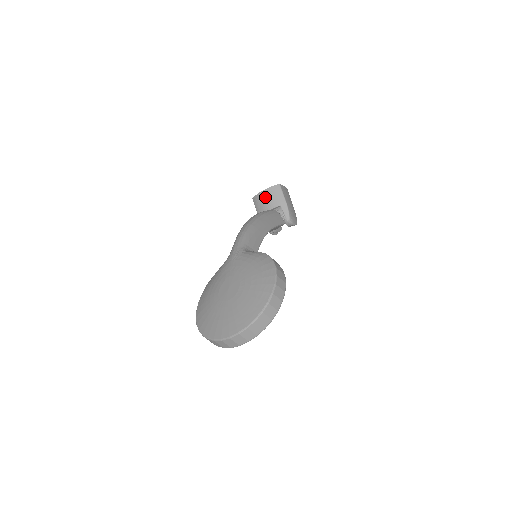
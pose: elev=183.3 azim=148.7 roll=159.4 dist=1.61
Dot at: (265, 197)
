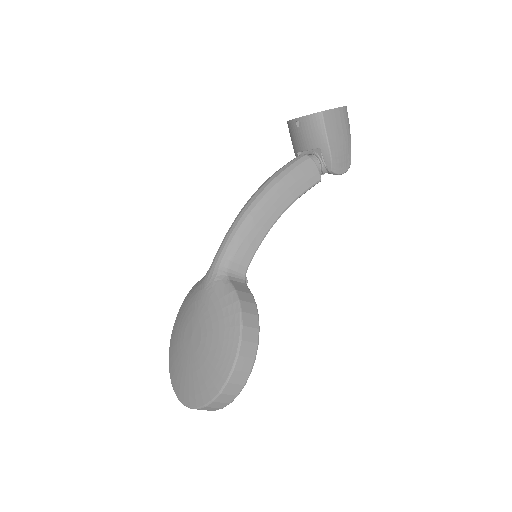
Dot at: (299, 130)
